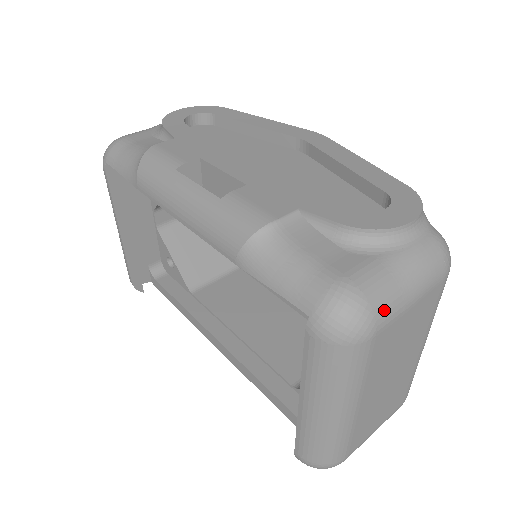
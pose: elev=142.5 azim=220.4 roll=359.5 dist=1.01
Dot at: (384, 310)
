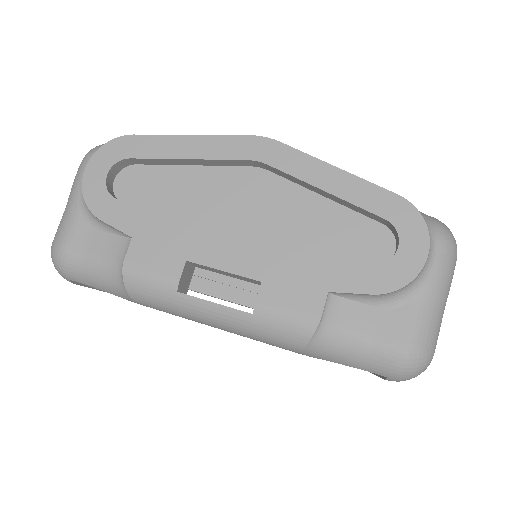
Dot at: (436, 340)
